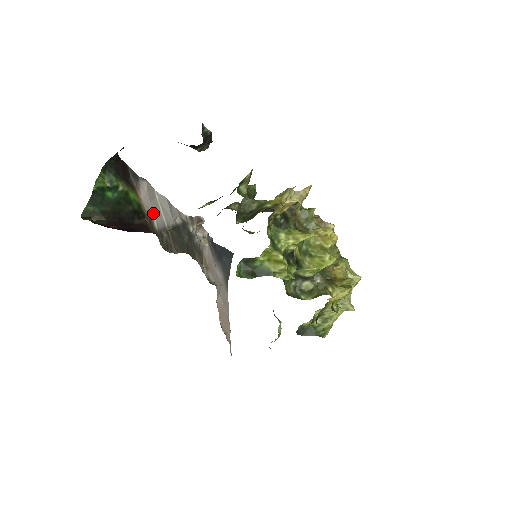
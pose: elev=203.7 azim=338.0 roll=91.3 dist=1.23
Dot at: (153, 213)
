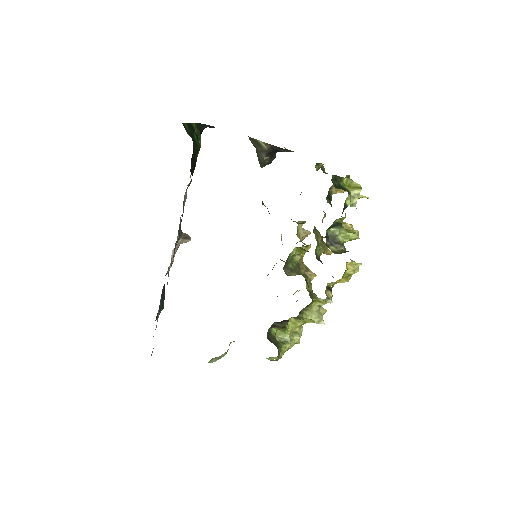
Dot at: occluded
